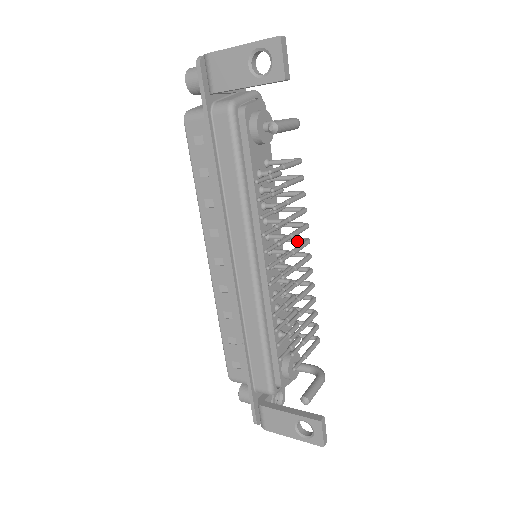
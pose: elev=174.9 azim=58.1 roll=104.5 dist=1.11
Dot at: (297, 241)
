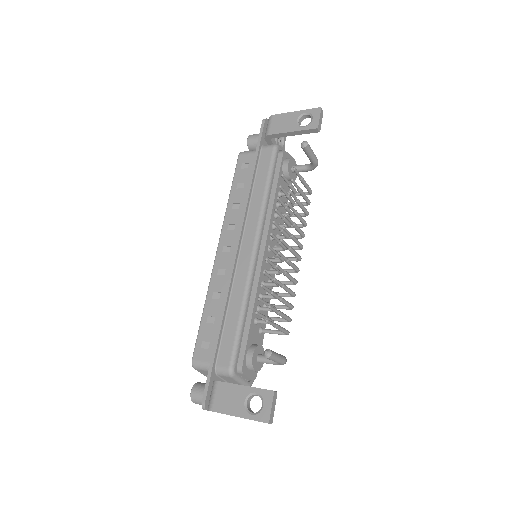
Dot at: (293, 247)
